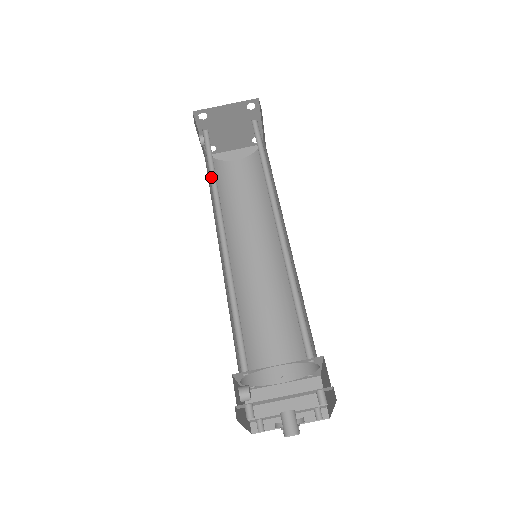
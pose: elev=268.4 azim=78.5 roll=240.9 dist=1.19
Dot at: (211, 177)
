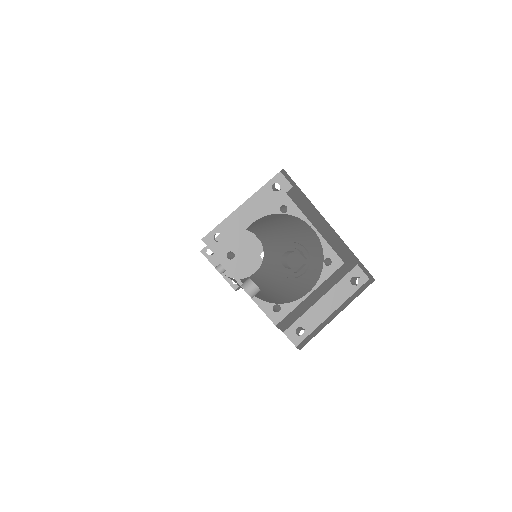
Dot at: occluded
